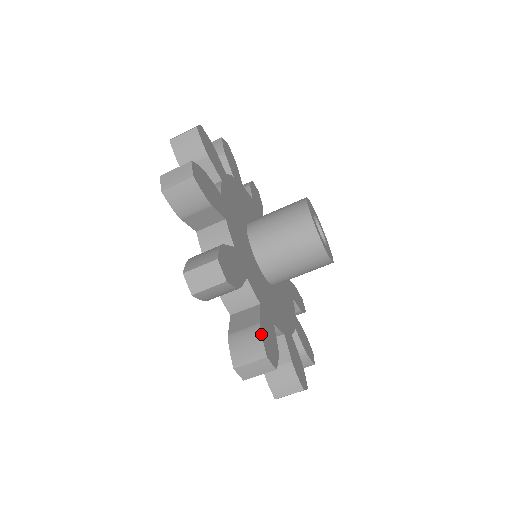
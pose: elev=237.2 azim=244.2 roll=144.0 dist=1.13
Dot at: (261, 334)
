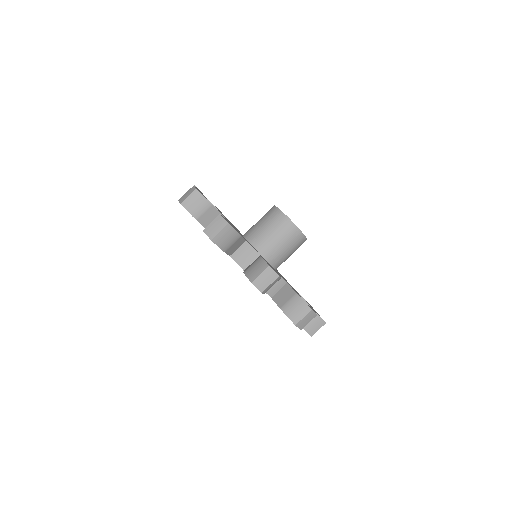
Dot at: occluded
